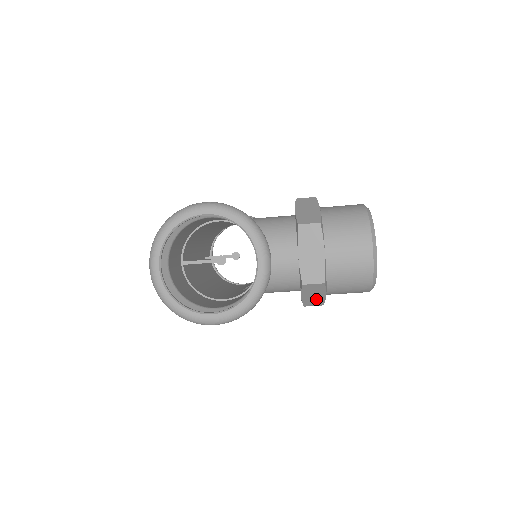
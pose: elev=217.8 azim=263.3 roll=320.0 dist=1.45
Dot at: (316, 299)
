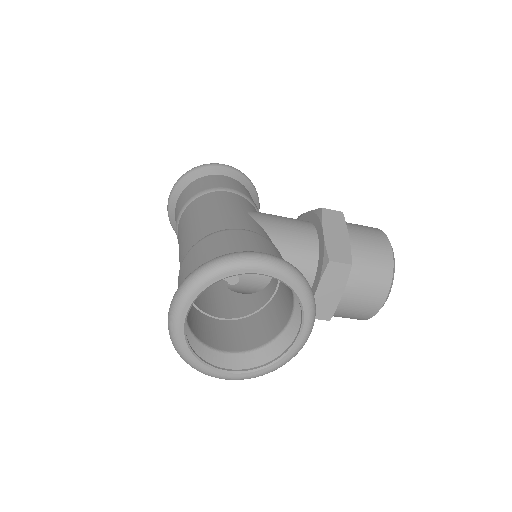
Dot at: occluded
